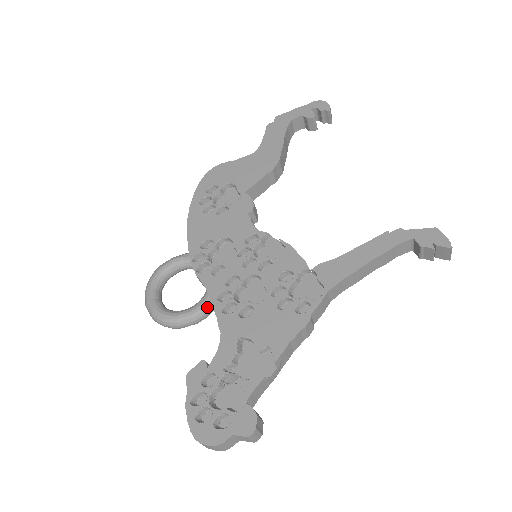
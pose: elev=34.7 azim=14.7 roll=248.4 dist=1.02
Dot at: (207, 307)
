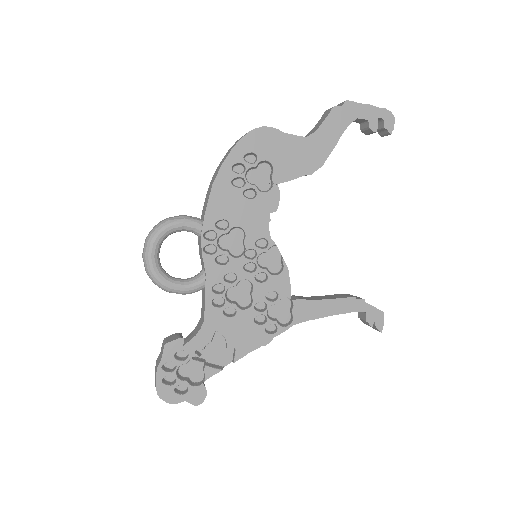
Dot at: (200, 289)
